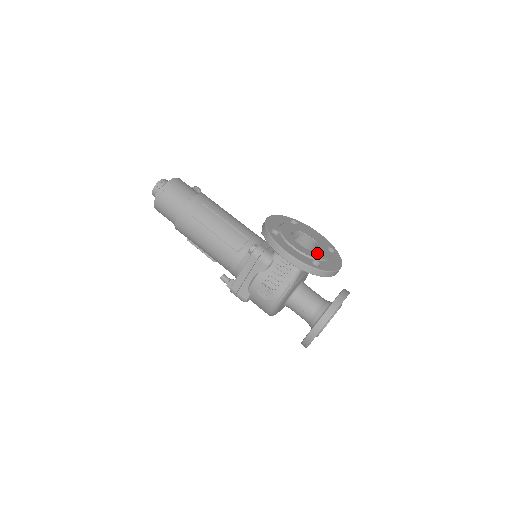
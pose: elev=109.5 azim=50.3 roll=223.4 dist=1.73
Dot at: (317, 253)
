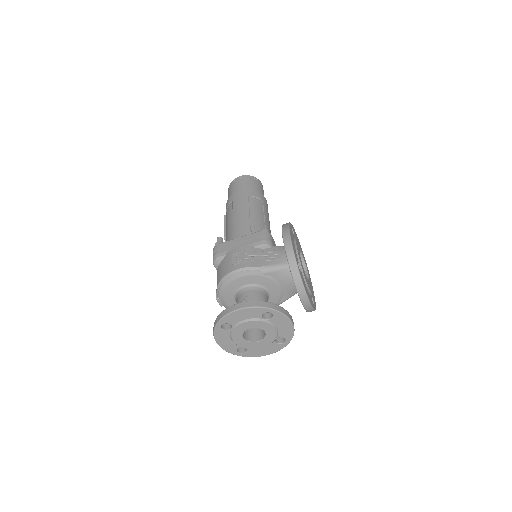
Dot at: occluded
